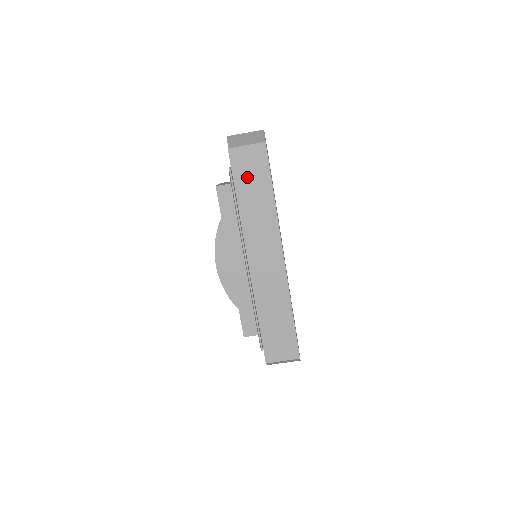
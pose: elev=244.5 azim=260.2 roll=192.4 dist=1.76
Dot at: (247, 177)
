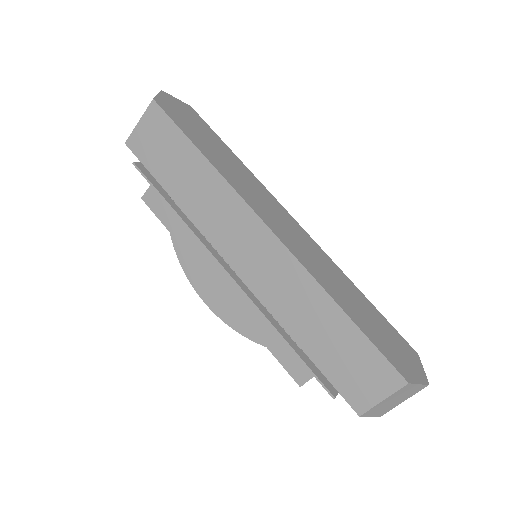
Dot at: (163, 159)
